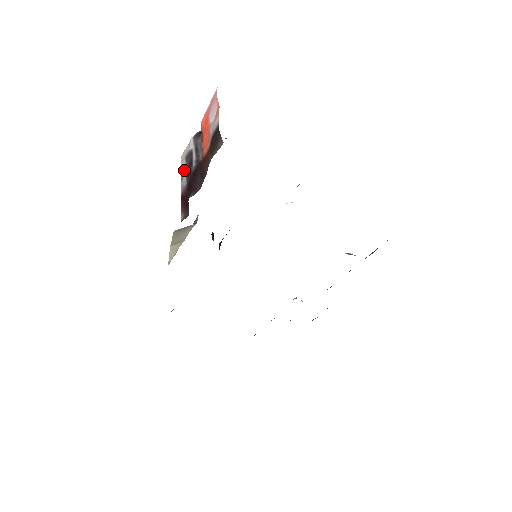
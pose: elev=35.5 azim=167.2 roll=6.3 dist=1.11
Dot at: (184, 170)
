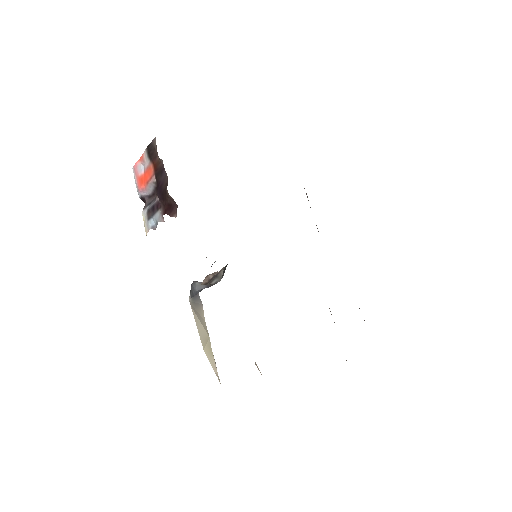
Dot at: (153, 224)
